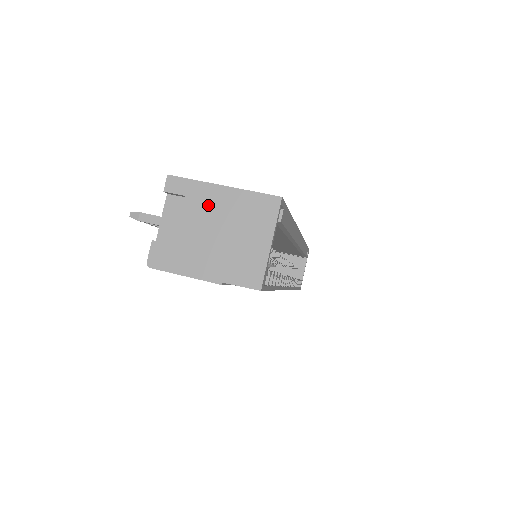
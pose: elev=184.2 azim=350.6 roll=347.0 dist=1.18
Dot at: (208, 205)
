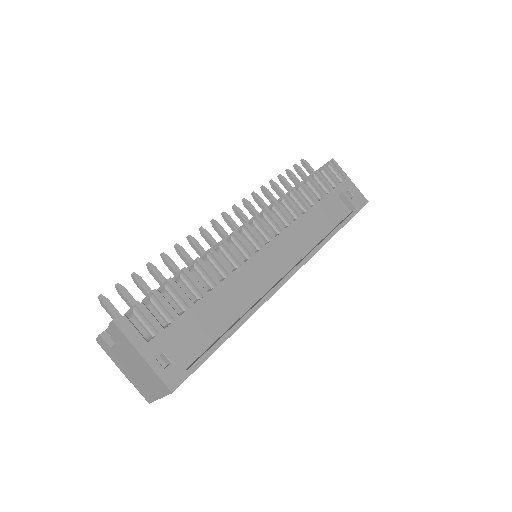
Dot at: (132, 354)
